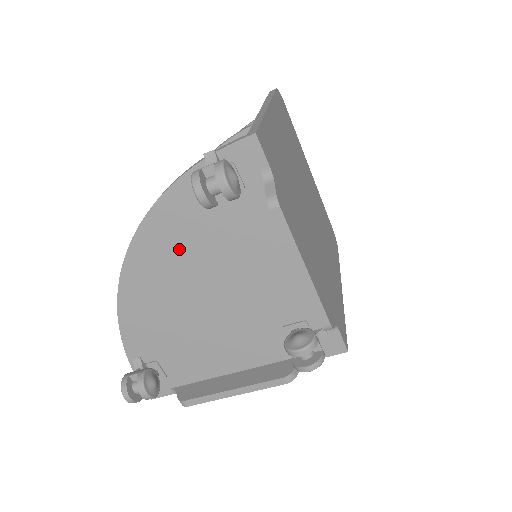
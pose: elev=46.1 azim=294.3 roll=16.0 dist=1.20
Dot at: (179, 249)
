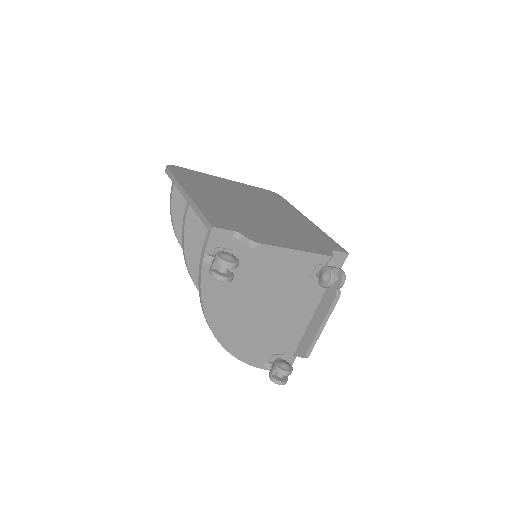
Dot at: (232, 303)
